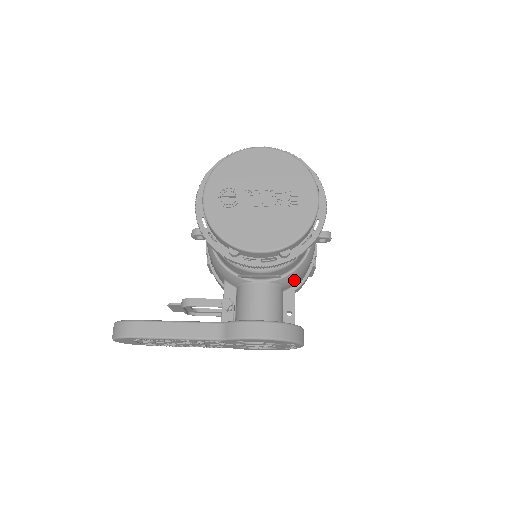
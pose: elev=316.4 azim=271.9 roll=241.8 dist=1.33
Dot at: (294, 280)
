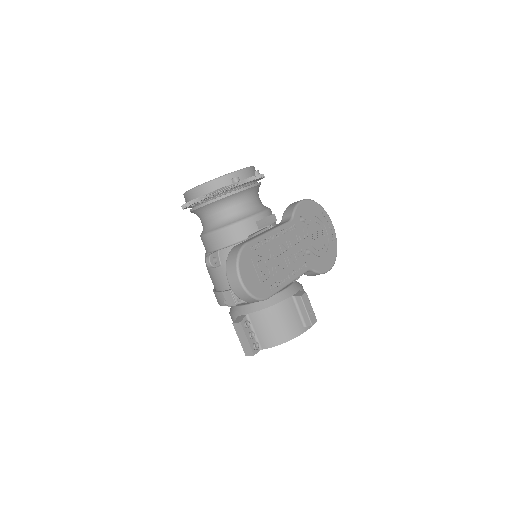
Dot at: occluded
